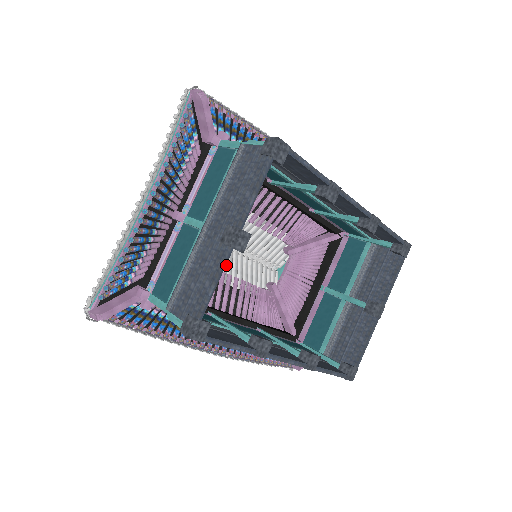
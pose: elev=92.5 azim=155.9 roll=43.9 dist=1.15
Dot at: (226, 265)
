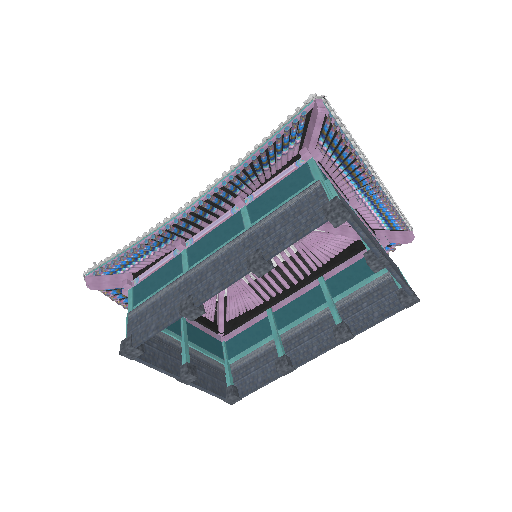
Dot at: occluded
